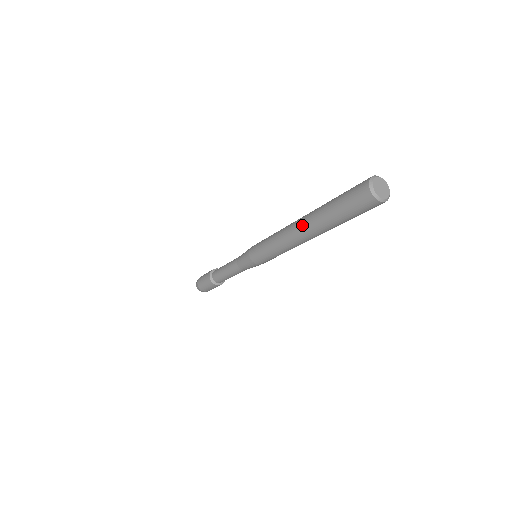
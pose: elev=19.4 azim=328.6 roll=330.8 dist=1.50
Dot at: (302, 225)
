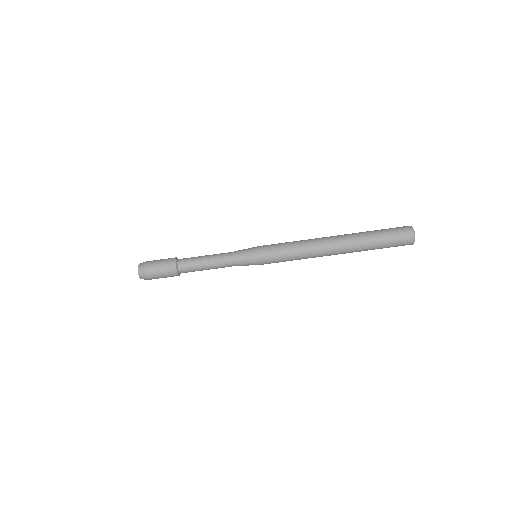
Dot at: (338, 235)
